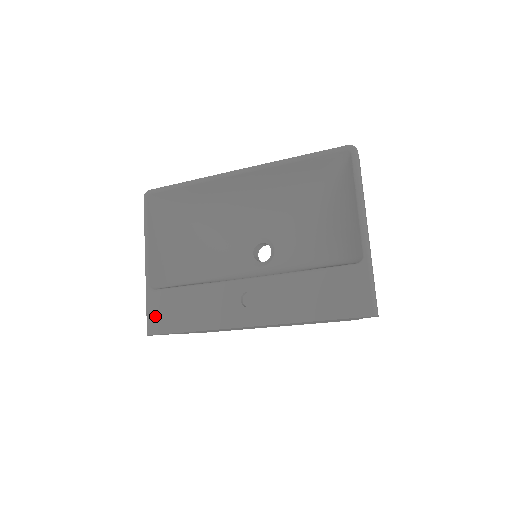
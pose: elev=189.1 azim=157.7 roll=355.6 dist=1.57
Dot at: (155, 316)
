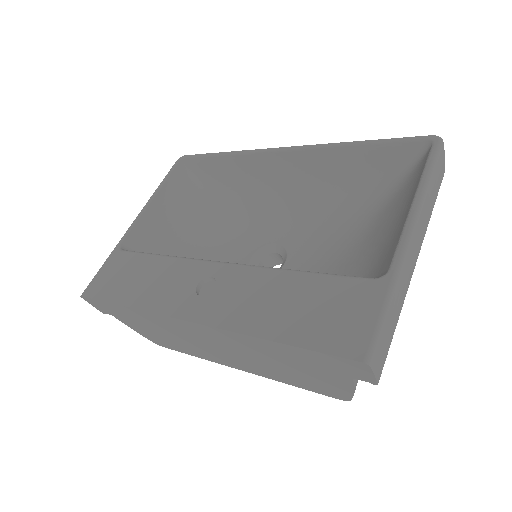
Dot at: (102, 277)
